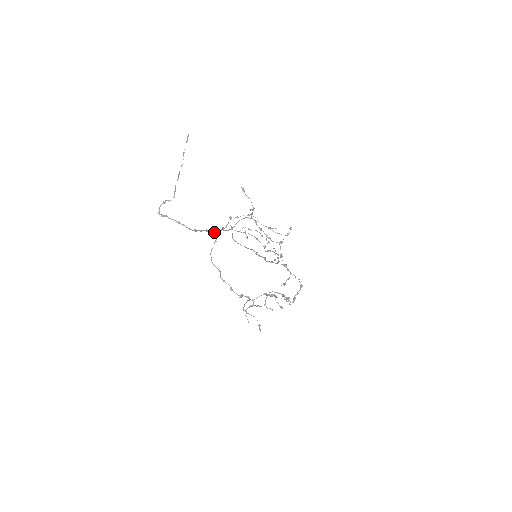
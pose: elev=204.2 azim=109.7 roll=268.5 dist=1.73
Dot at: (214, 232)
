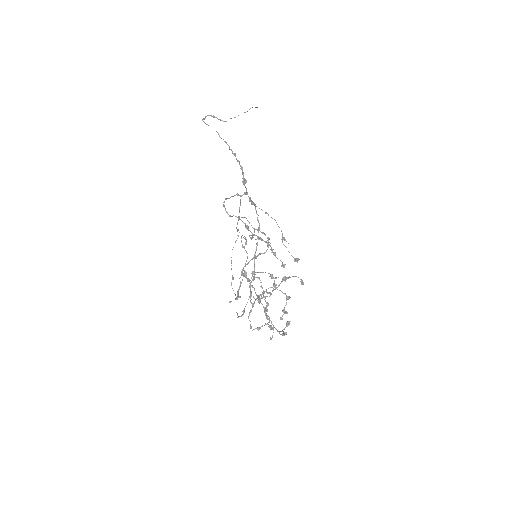
Dot at: (244, 179)
